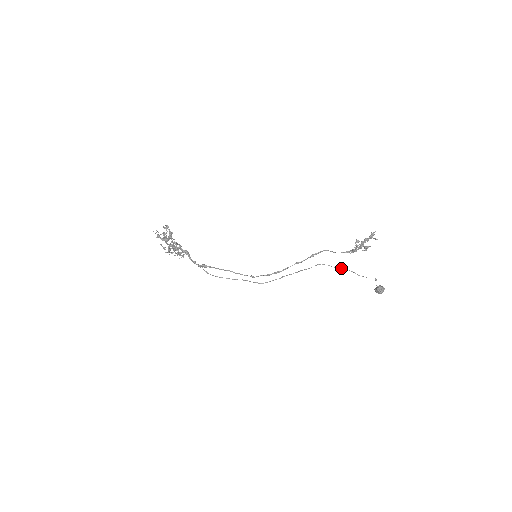
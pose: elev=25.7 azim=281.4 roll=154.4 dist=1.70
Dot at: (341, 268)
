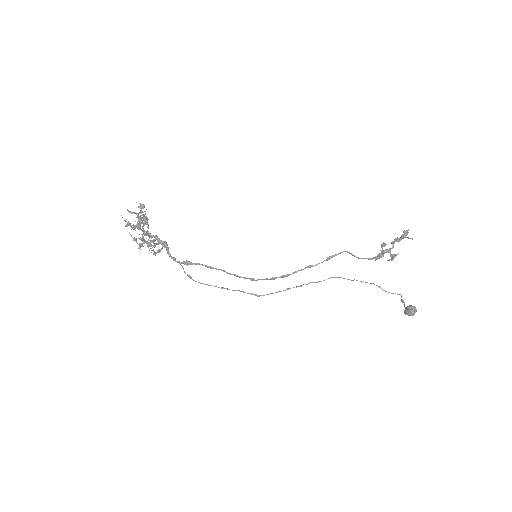
Dot at: (362, 281)
